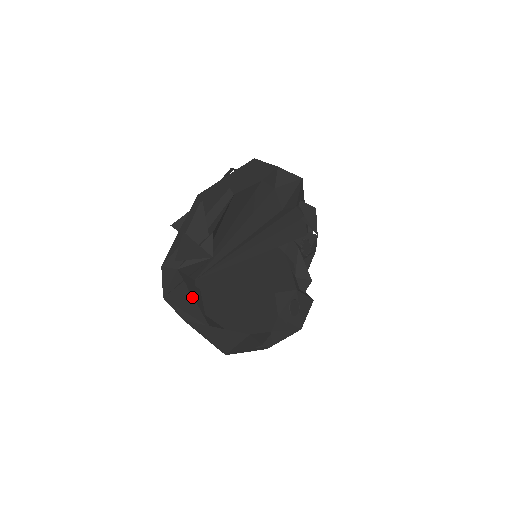
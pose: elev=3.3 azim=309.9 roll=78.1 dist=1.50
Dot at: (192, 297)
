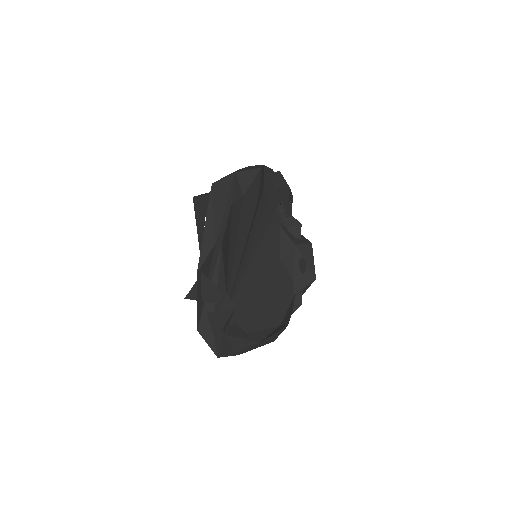
Dot at: (235, 337)
